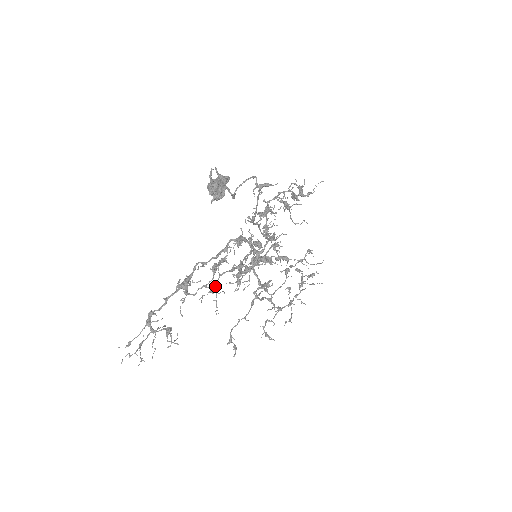
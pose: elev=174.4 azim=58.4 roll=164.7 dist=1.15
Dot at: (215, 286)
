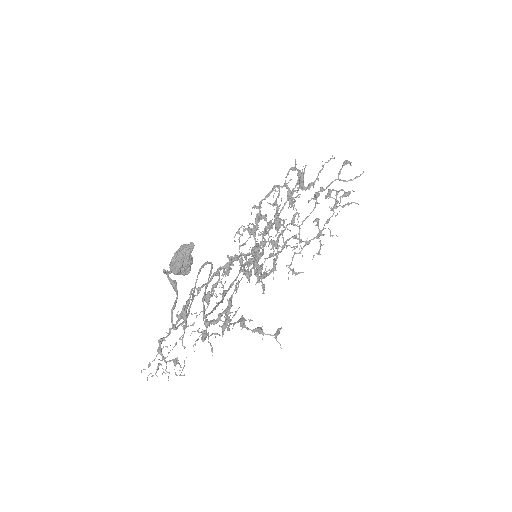
Dot at: (205, 334)
